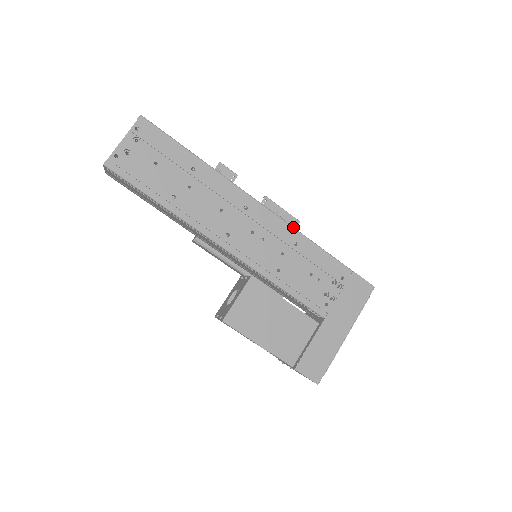
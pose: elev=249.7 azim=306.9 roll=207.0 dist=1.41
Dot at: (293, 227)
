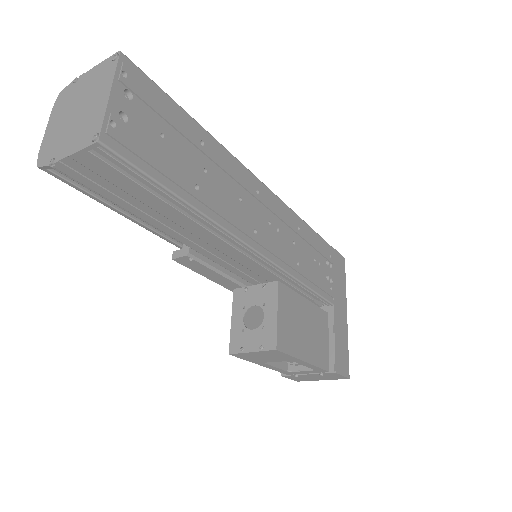
Dot at: (291, 209)
